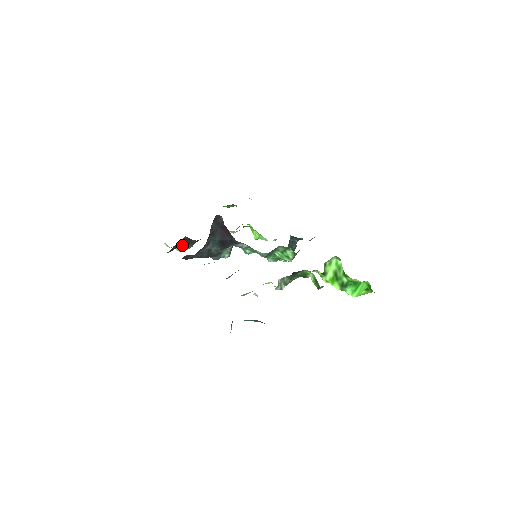
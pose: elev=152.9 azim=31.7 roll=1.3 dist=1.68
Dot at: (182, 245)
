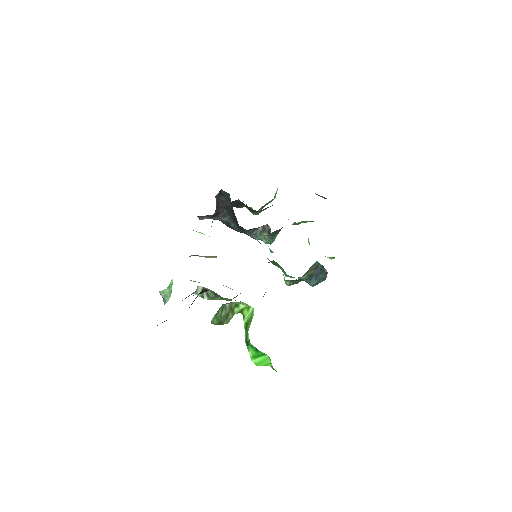
Dot at: occluded
